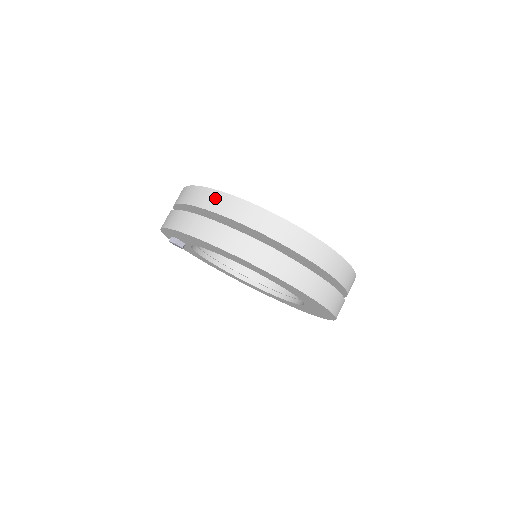
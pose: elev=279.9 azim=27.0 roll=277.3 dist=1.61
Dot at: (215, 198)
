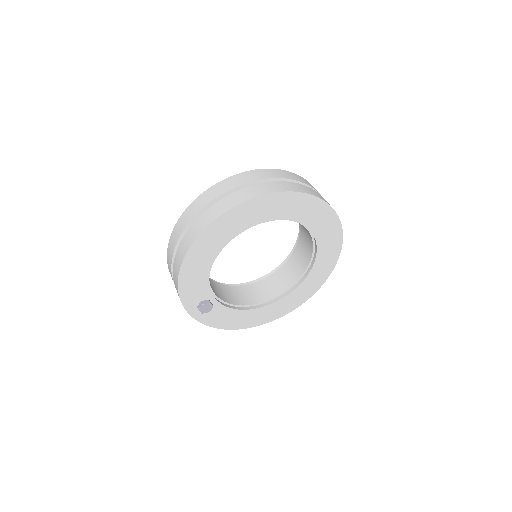
Dot at: (176, 231)
